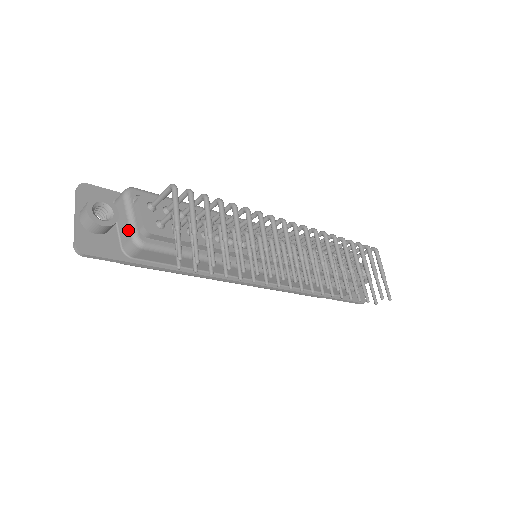
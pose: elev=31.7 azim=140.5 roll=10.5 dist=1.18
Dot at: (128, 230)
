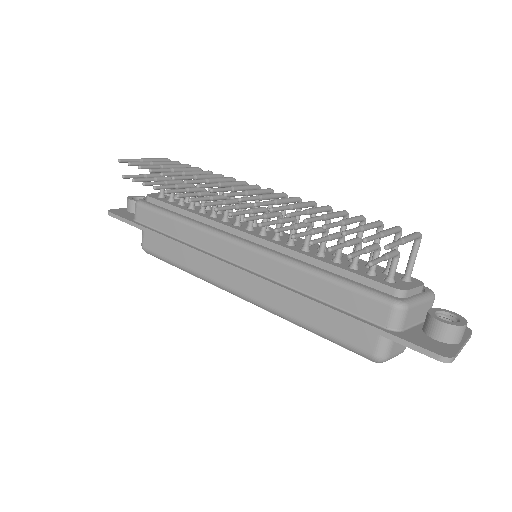
Dot at: occluded
